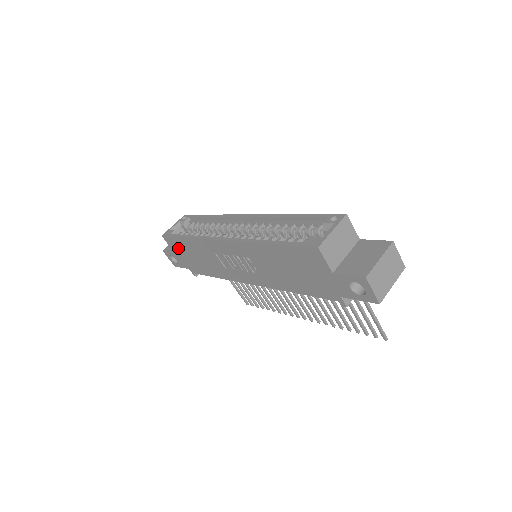
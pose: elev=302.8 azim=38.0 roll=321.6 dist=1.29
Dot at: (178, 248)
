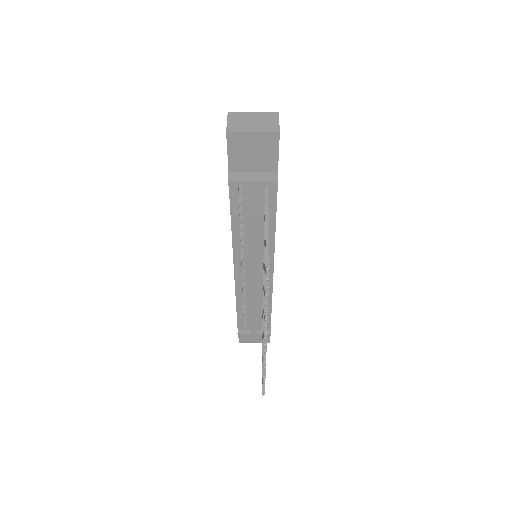
Dot at: occluded
